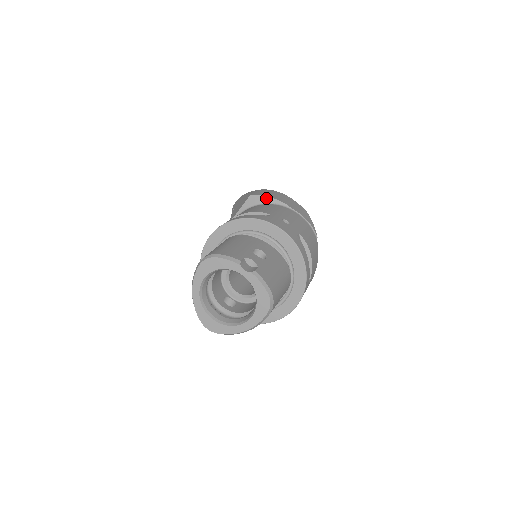
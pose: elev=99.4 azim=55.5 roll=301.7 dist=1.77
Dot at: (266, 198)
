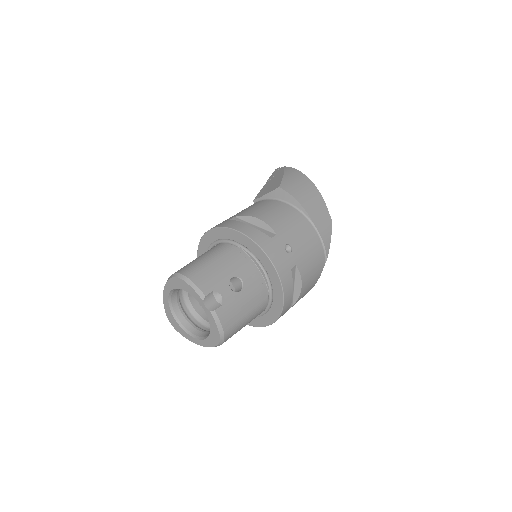
Dot at: (293, 199)
